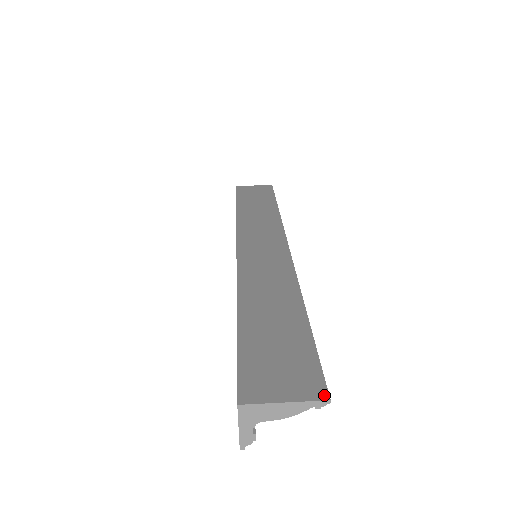
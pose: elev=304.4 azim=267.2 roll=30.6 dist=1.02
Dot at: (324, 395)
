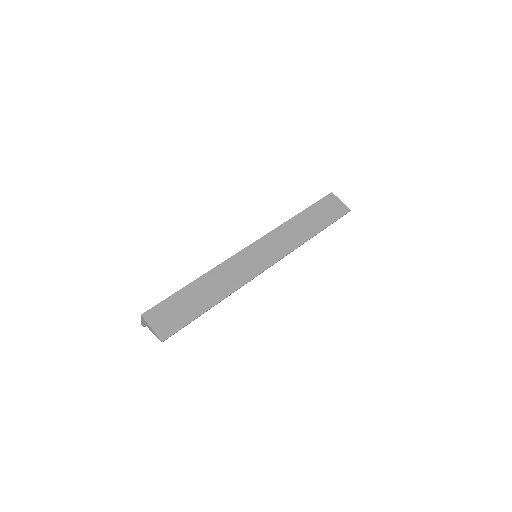
Dot at: (163, 339)
